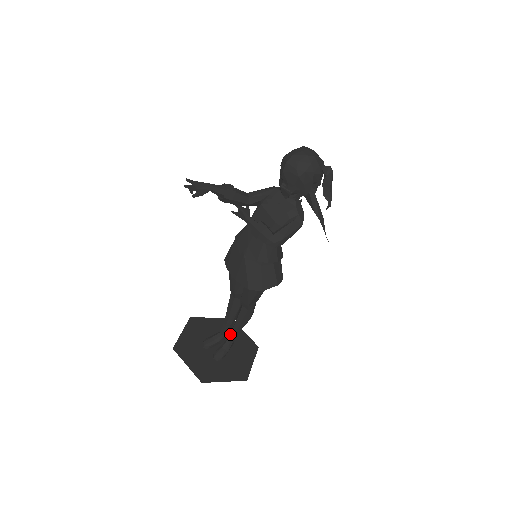
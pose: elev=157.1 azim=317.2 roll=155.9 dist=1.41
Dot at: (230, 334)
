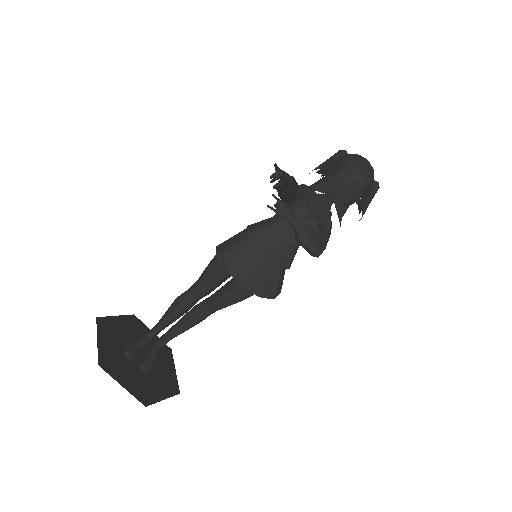
Dot at: (164, 339)
